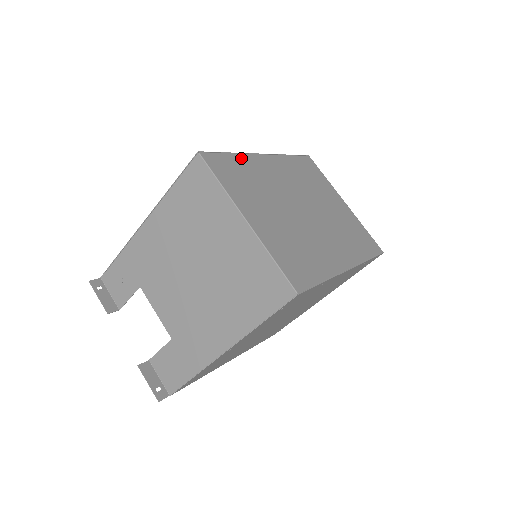
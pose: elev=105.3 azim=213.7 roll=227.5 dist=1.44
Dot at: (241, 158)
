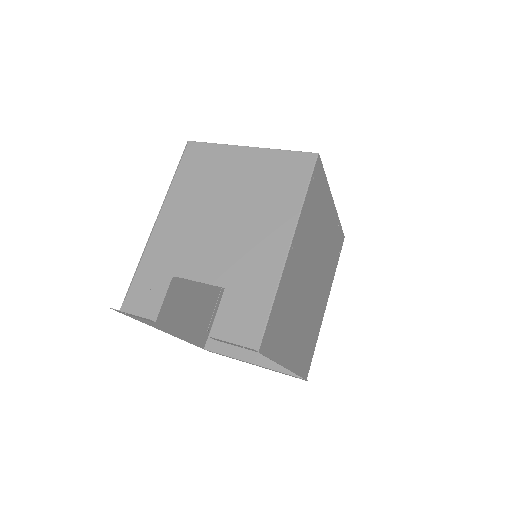
Dot at: occluded
